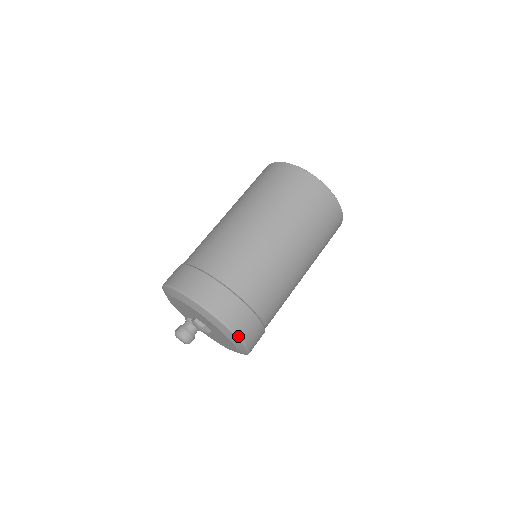
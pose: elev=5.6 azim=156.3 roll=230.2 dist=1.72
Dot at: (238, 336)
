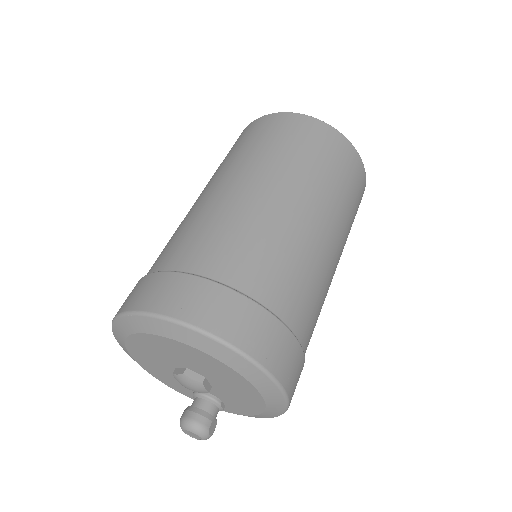
Dot at: (197, 327)
